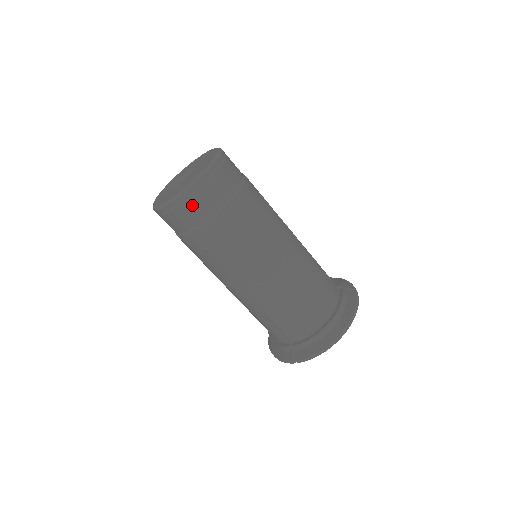
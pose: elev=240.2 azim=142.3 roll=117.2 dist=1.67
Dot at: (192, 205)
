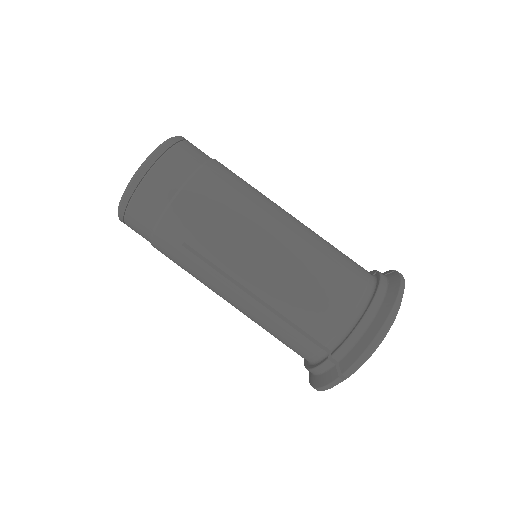
Dot at: (151, 184)
